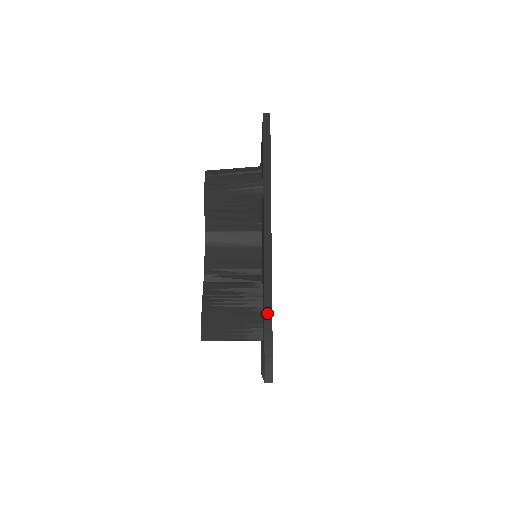
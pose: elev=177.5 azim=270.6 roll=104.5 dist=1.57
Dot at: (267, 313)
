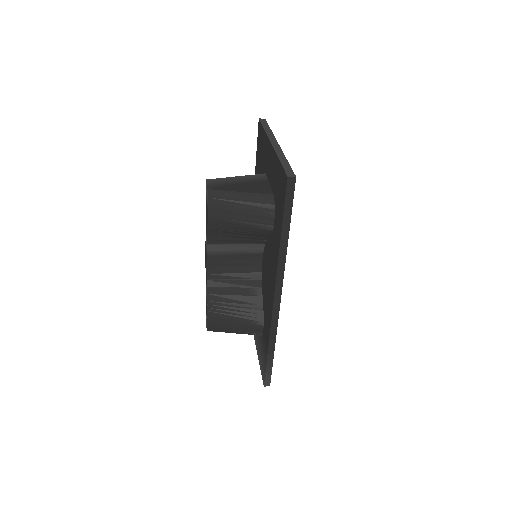
Dot at: (270, 349)
